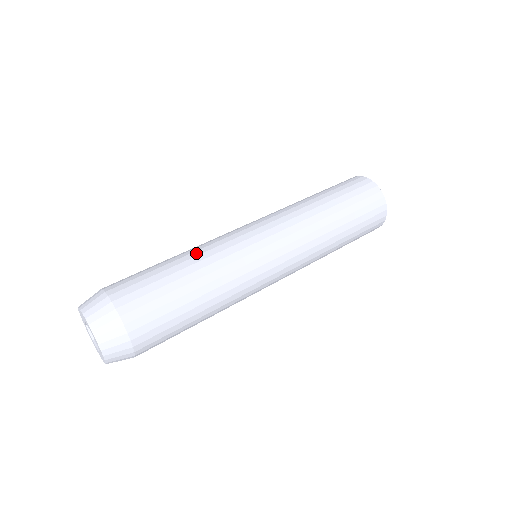
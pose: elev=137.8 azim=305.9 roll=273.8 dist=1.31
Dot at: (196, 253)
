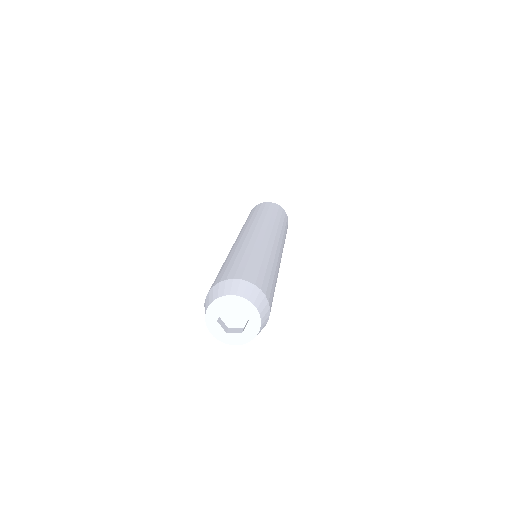
Dot at: (243, 249)
